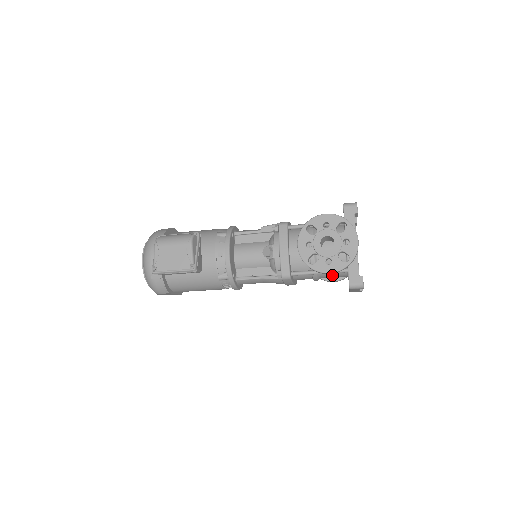
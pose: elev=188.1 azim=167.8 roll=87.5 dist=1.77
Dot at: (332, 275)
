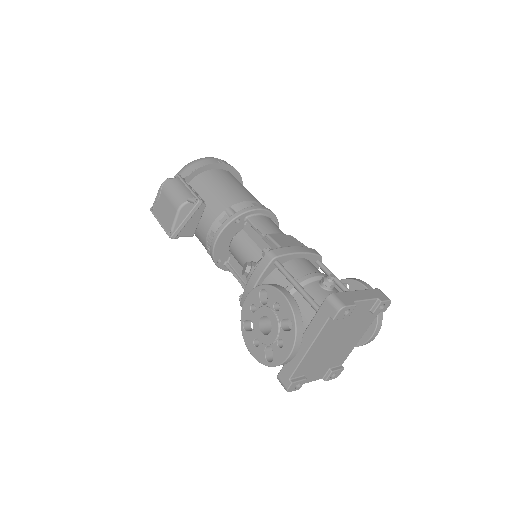
Dot at: occluded
